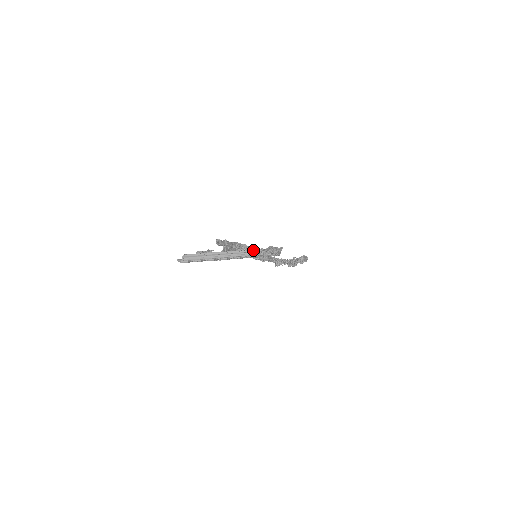
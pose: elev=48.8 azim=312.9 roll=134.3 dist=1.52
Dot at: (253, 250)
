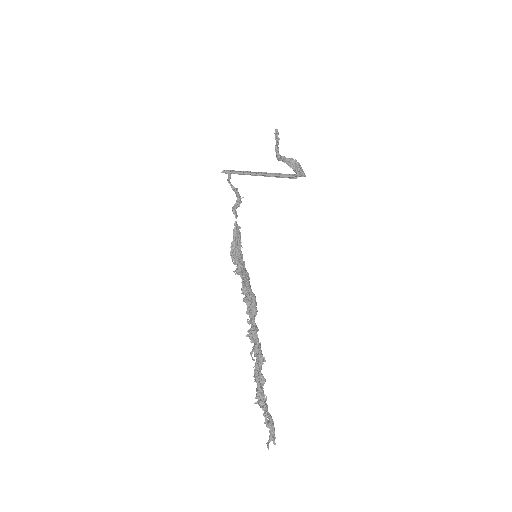
Dot at: (287, 159)
